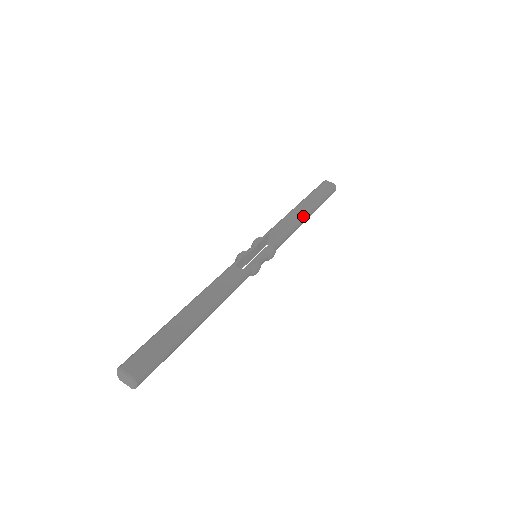
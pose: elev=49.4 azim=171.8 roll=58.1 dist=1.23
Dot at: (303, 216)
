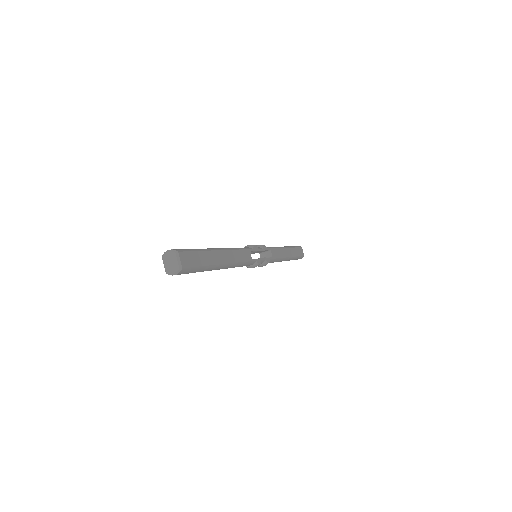
Dot at: (286, 258)
